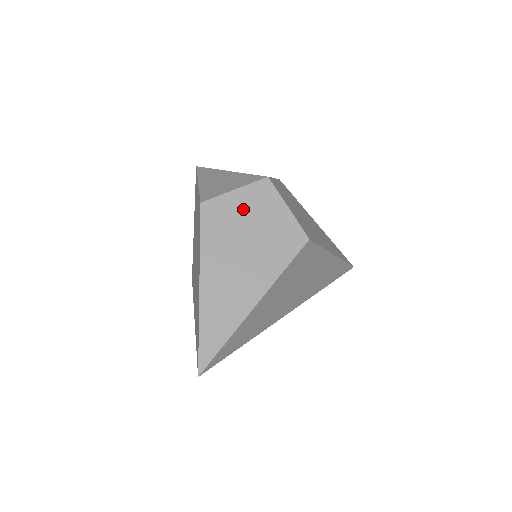
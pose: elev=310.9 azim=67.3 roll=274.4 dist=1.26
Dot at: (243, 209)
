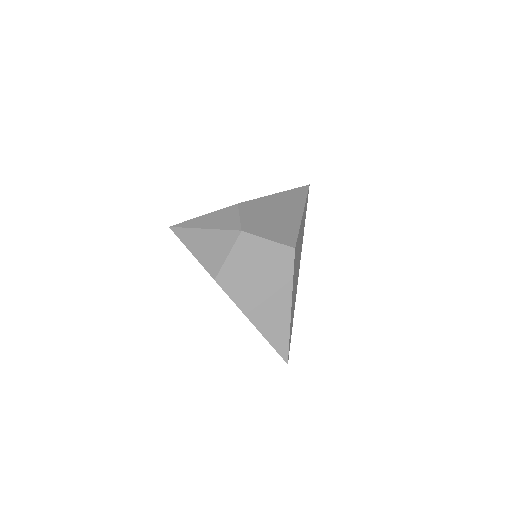
Dot at: (242, 263)
